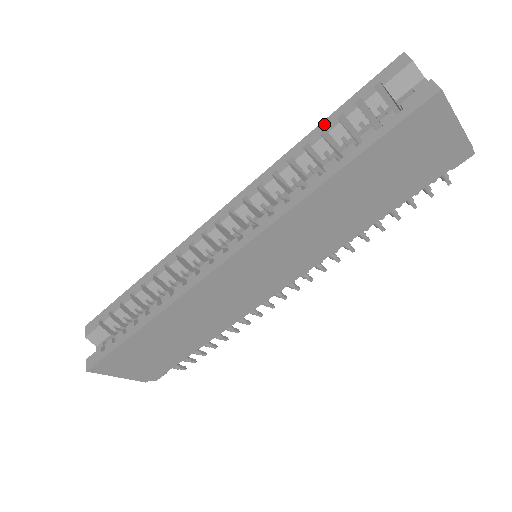
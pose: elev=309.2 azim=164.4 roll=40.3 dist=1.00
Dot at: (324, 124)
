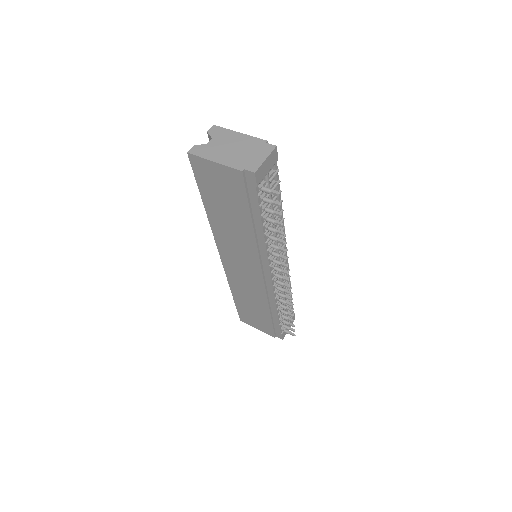
Dot at: occluded
